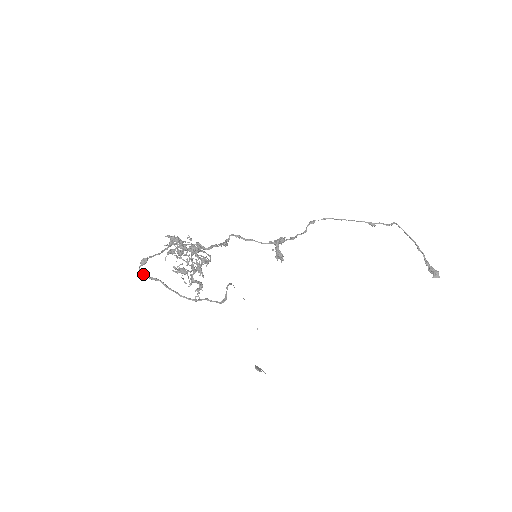
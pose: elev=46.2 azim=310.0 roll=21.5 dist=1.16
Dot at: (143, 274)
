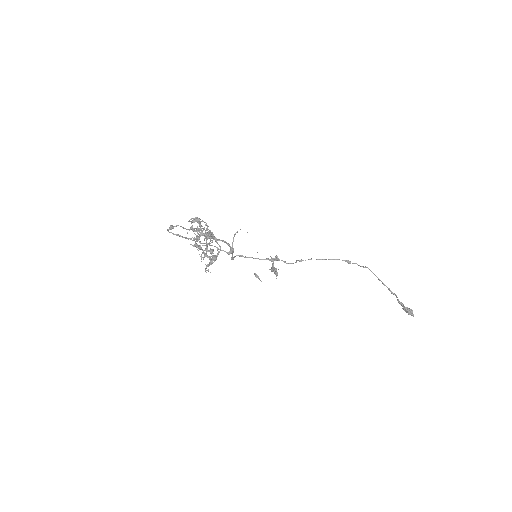
Dot at: (170, 232)
